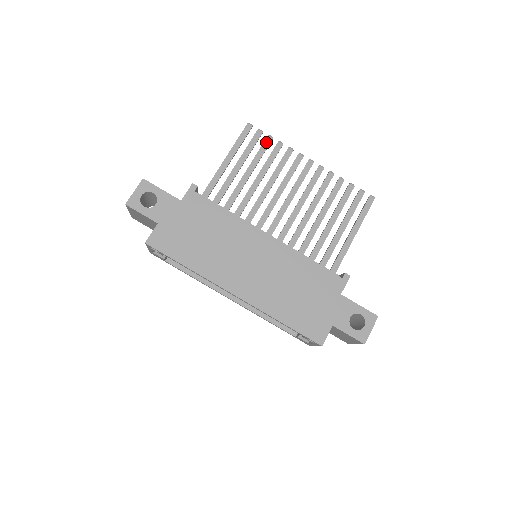
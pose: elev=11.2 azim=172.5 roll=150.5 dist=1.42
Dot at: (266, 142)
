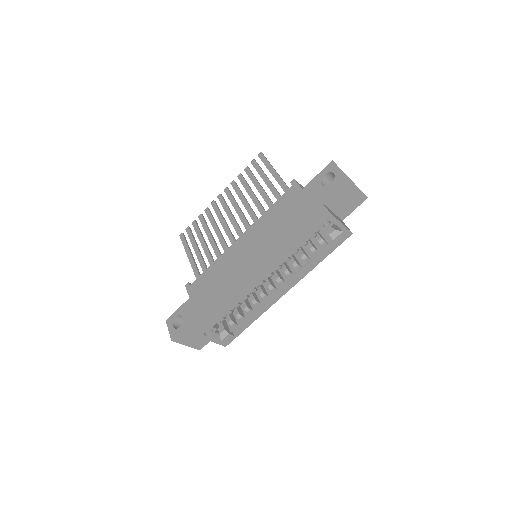
Dot at: (194, 226)
